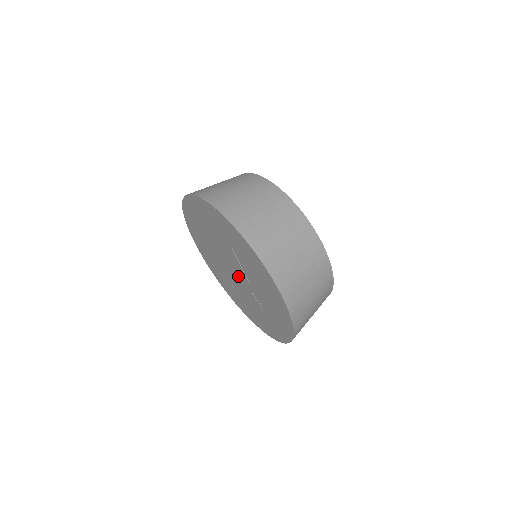
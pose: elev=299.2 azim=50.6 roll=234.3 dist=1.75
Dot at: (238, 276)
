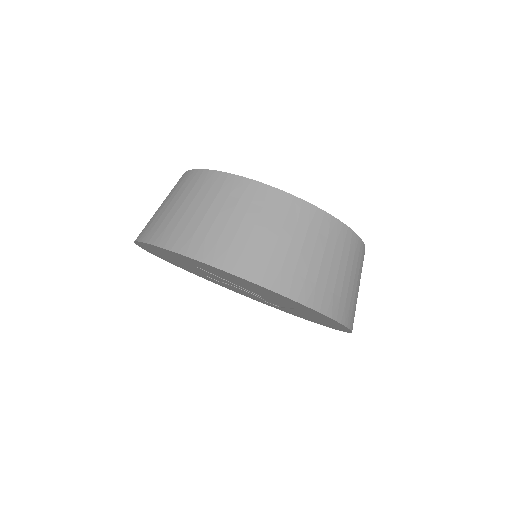
Dot at: (245, 290)
